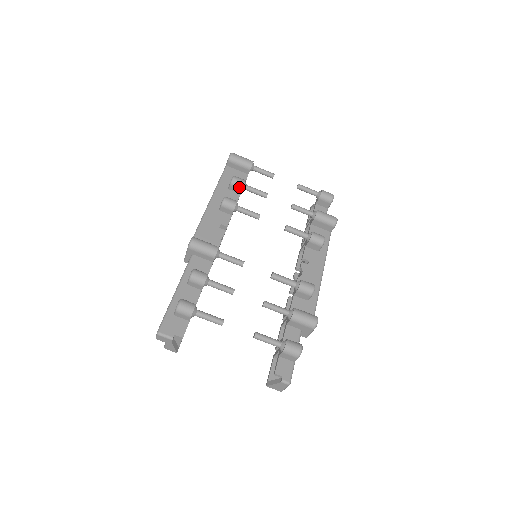
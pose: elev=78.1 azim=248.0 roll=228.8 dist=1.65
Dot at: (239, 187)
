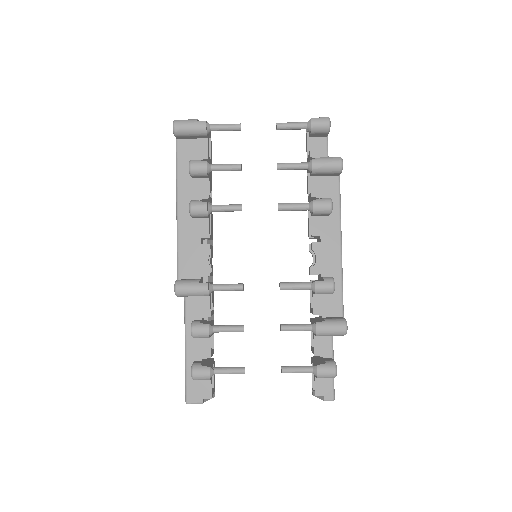
Dot at: (202, 175)
